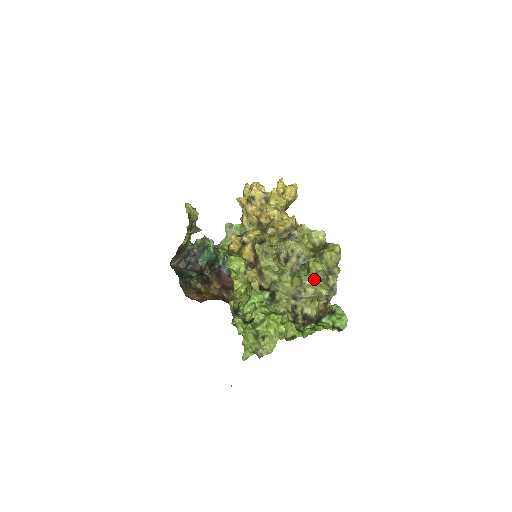
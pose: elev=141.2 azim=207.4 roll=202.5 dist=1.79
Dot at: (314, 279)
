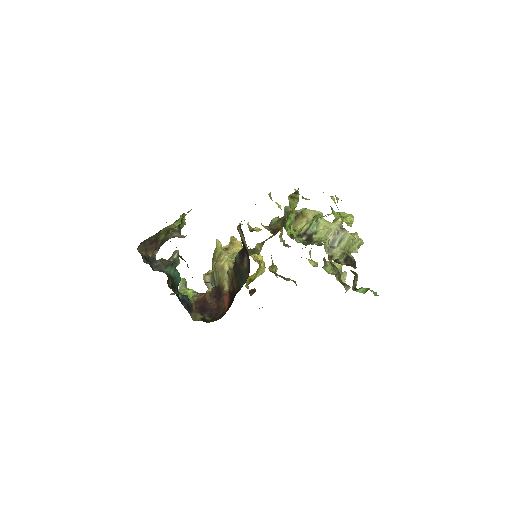
Dot at: occluded
